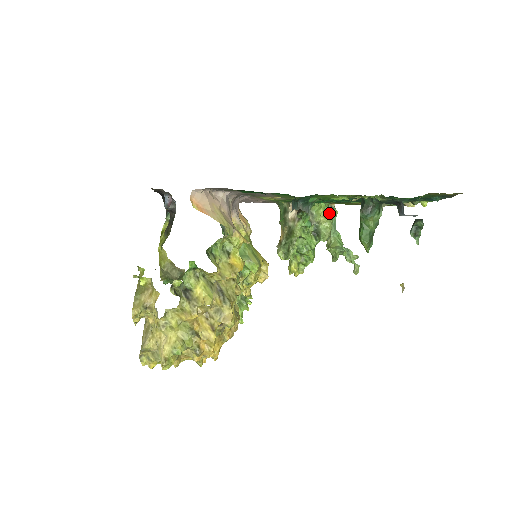
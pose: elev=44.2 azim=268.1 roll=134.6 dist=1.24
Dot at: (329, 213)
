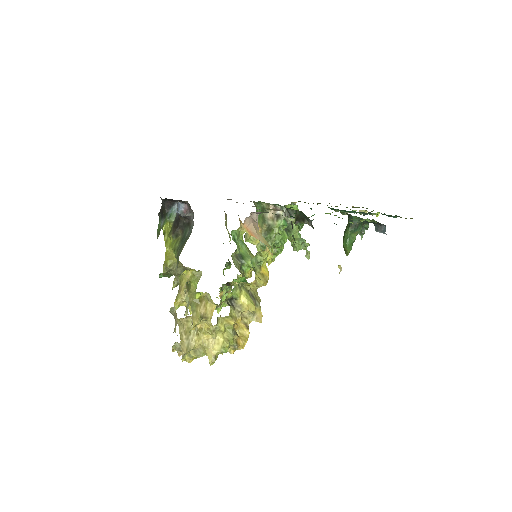
Dot at: occluded
